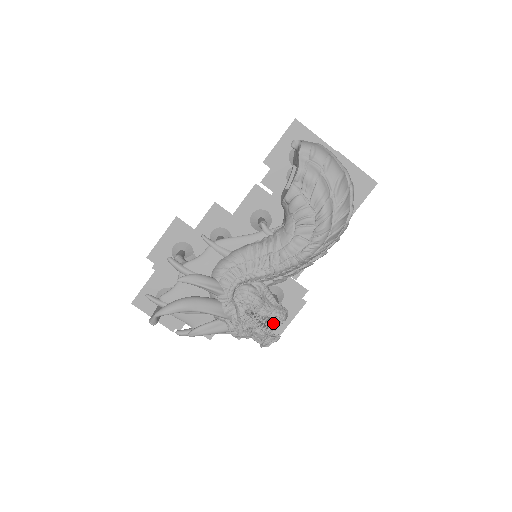
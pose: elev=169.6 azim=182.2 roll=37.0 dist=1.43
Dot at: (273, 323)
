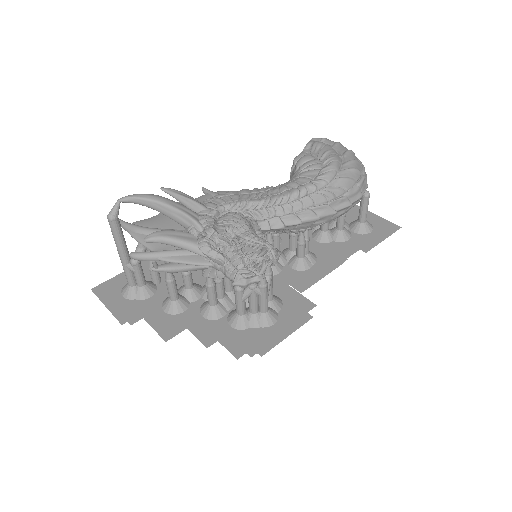
Dot at: occluded
